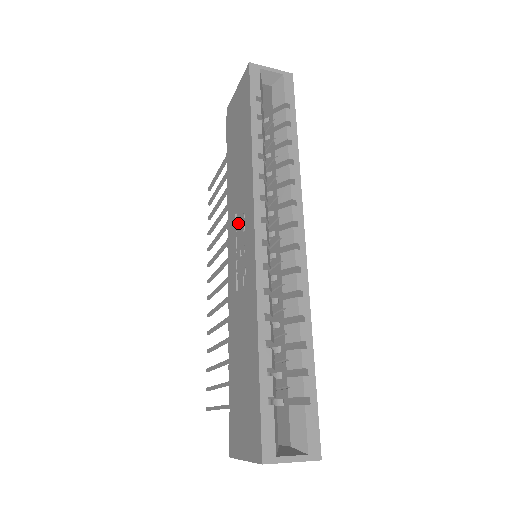
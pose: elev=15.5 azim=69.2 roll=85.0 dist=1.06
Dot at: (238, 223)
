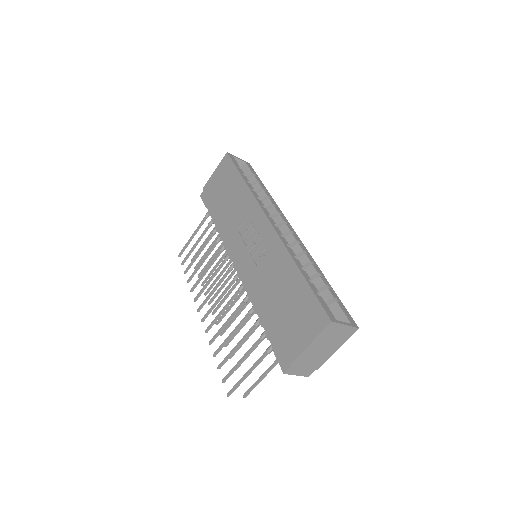
Dot at: (244, 231)
